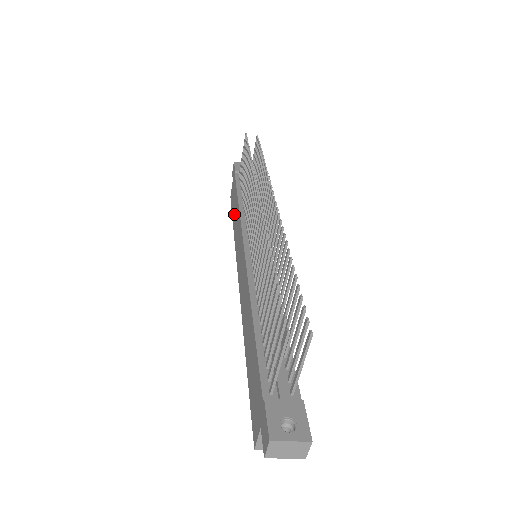
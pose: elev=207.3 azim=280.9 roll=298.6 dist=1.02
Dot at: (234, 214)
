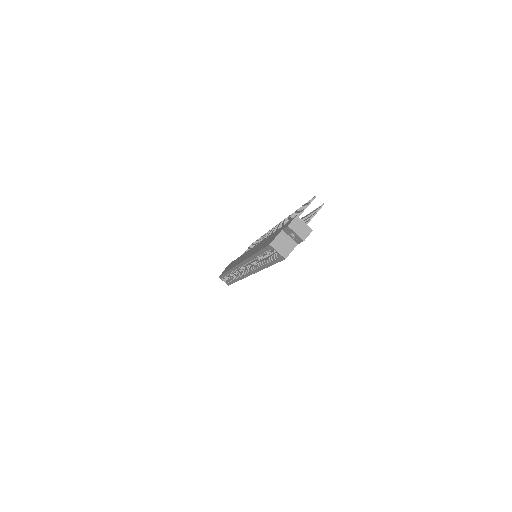
Dot at: occluded
